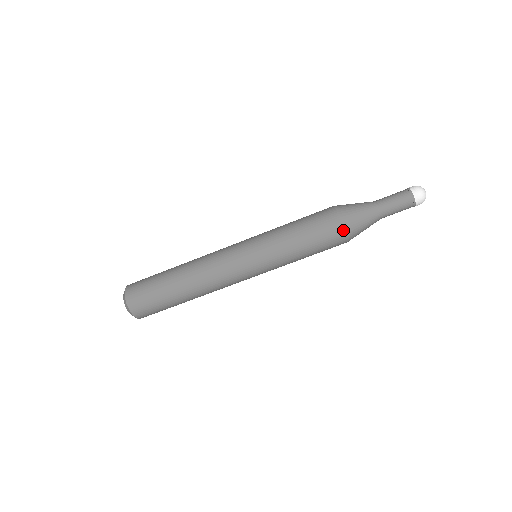
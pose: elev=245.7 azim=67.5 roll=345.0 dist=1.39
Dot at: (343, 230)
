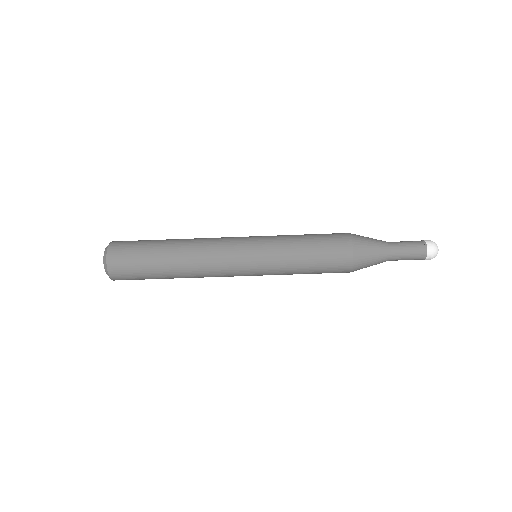
Dot at: (352, 248)
